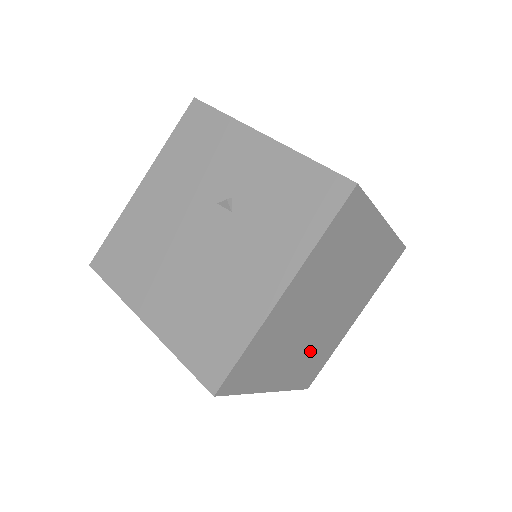
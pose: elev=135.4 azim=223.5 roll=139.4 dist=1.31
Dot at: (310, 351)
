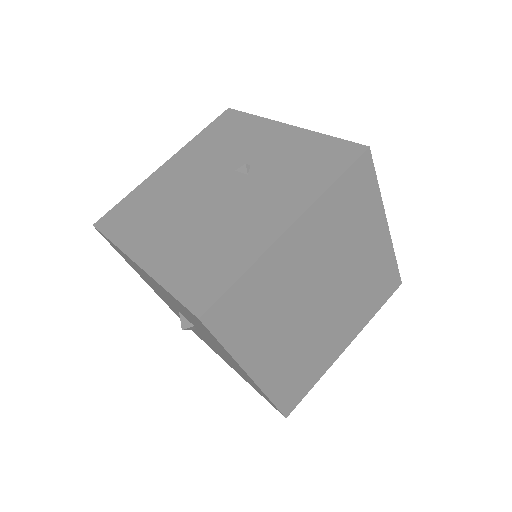
Dot at: (298, 351)
